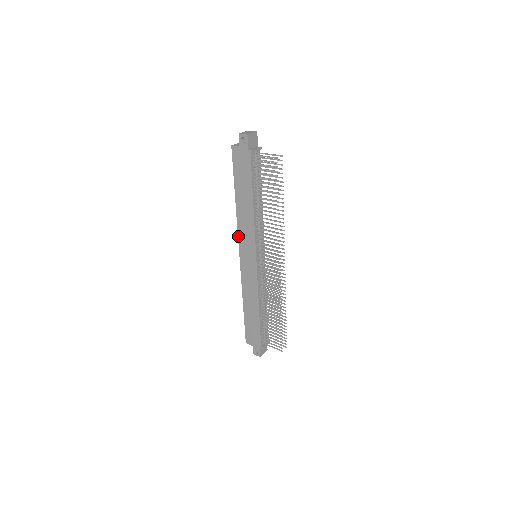
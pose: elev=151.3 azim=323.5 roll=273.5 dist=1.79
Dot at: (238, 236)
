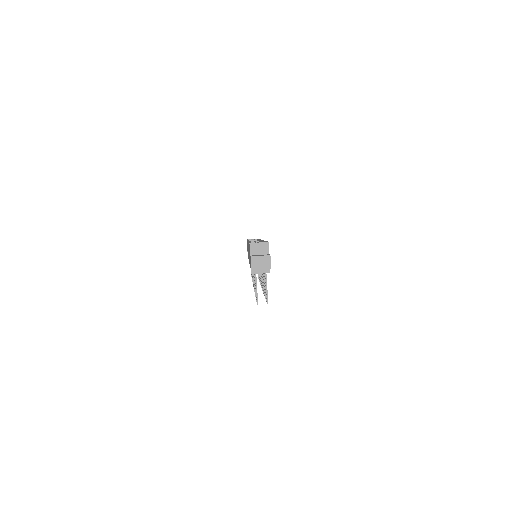
Dot at: occluded
